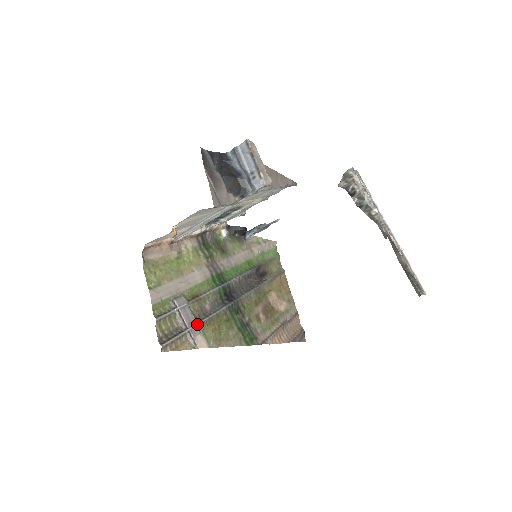
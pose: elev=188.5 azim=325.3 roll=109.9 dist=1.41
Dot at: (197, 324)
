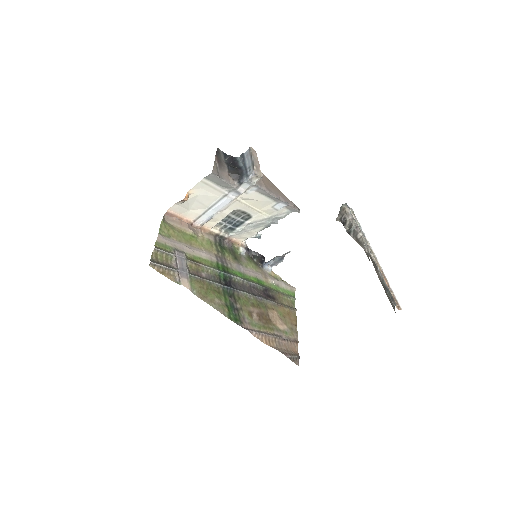
Dot at: (188, 273)
